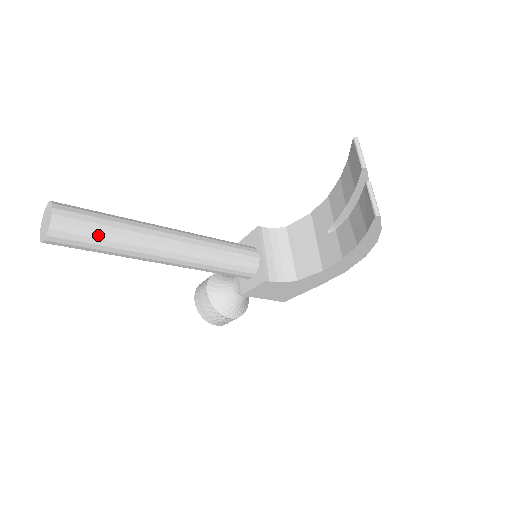
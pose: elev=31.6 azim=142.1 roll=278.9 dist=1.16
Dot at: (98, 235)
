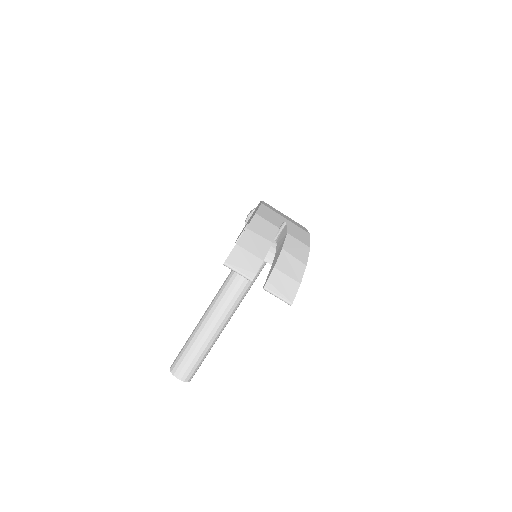
Dot at: (200, 360)
